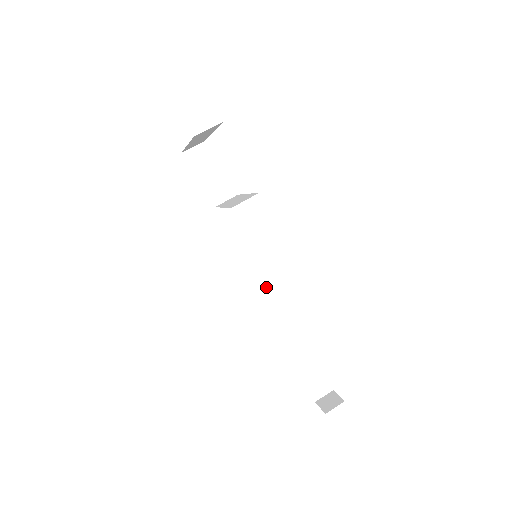
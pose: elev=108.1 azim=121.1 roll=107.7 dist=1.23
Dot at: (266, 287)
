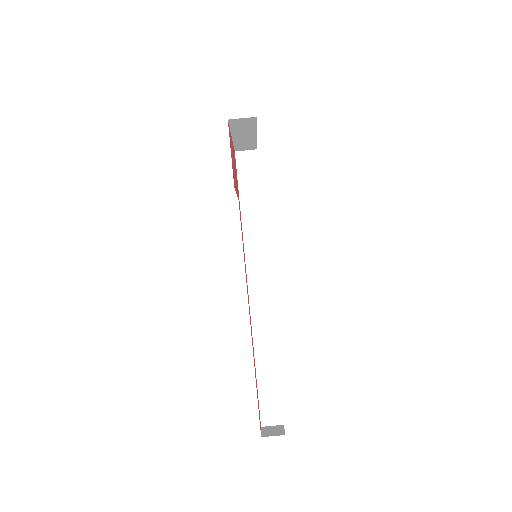
Dot at: (259, 294)
